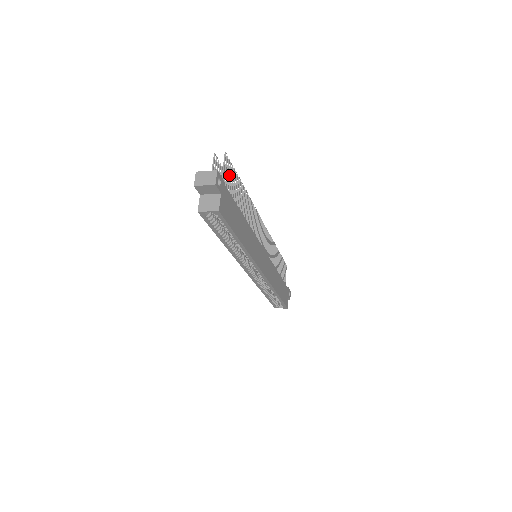
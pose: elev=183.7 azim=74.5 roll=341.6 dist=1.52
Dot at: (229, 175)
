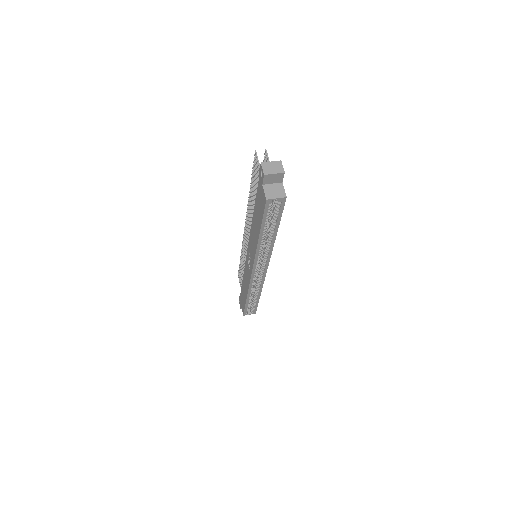
Dot at: occluded
